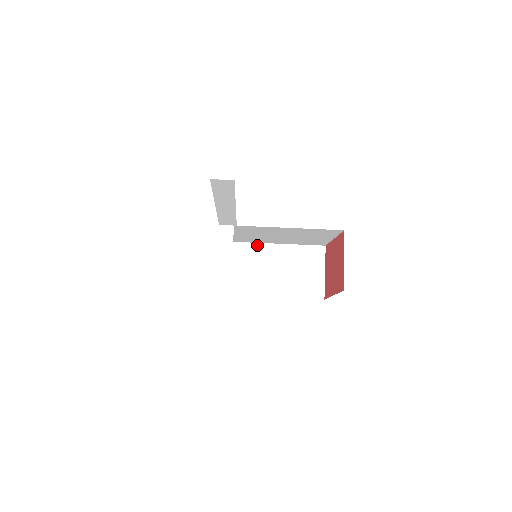
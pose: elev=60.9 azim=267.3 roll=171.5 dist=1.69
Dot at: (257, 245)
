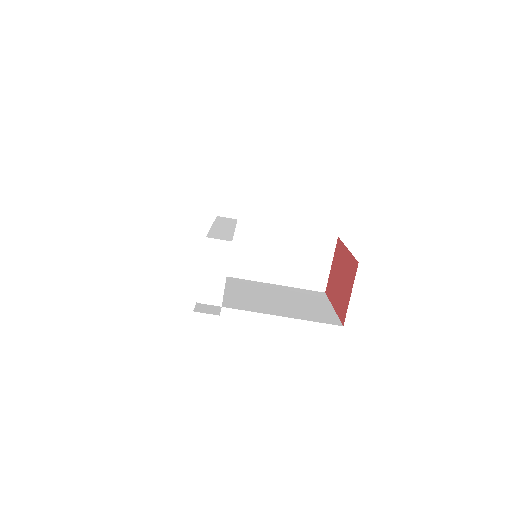
Dot at: (261, 226)
